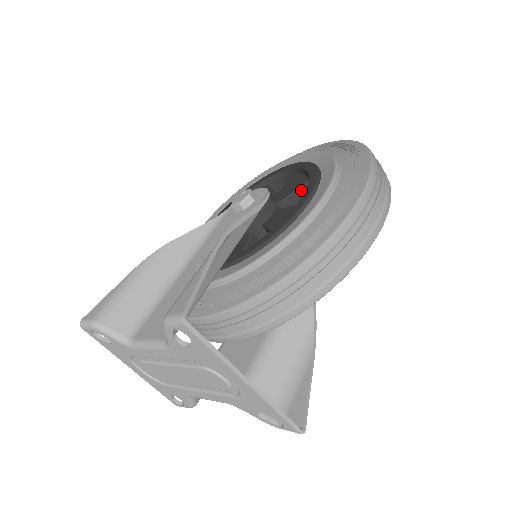
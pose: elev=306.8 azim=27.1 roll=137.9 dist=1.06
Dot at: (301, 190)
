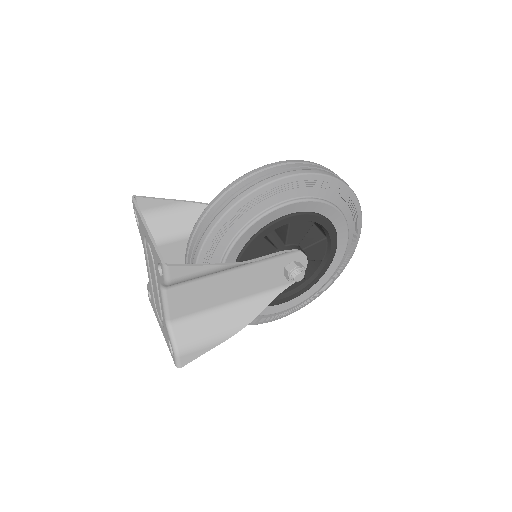
Dot at: occluded
